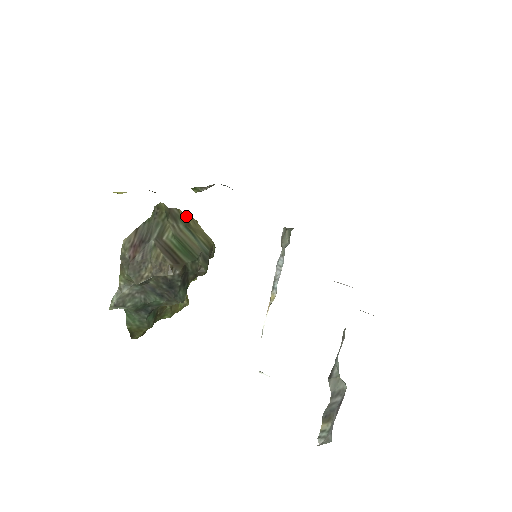
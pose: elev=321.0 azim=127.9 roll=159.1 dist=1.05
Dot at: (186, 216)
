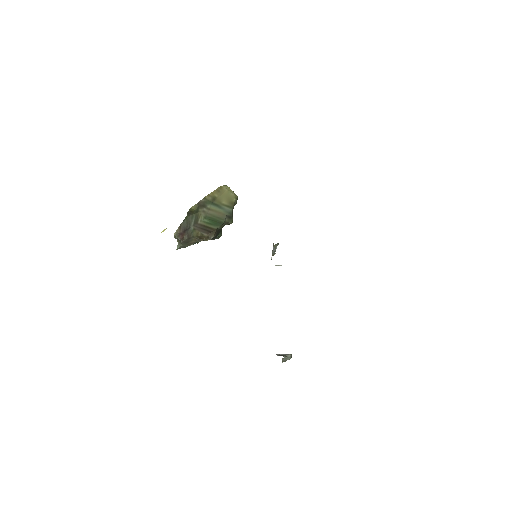
Dot at: (211, 194)
